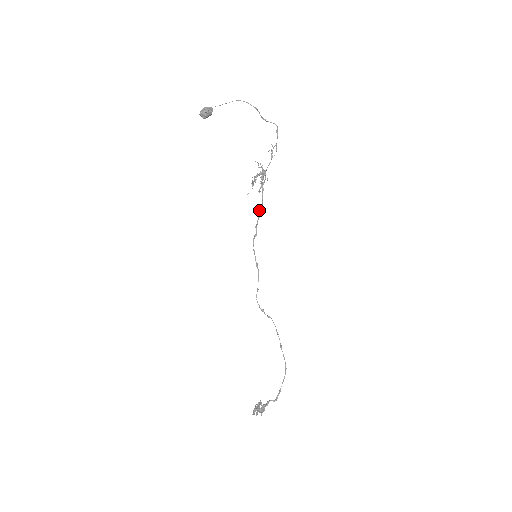
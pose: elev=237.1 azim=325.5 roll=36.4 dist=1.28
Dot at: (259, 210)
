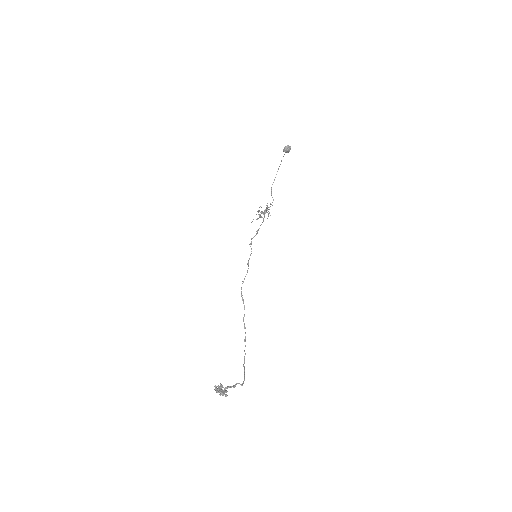
Dot at: (257, 230)
